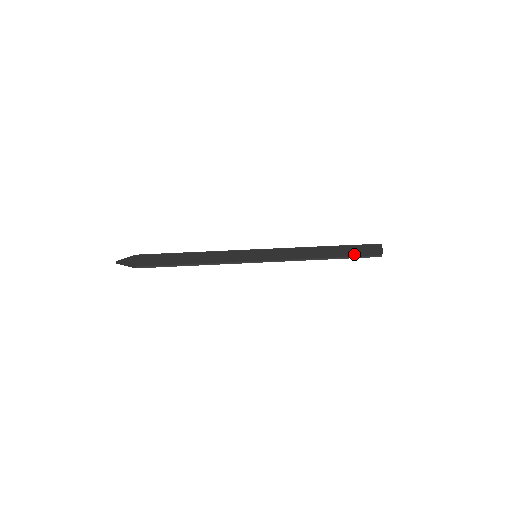
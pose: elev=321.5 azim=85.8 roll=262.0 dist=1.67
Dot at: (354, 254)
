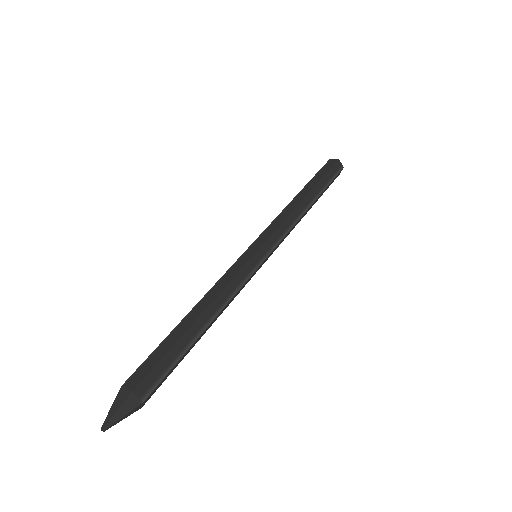
Dot at: (325, 180)
